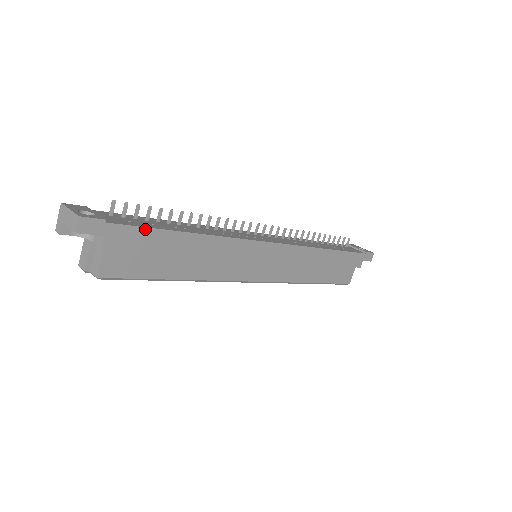
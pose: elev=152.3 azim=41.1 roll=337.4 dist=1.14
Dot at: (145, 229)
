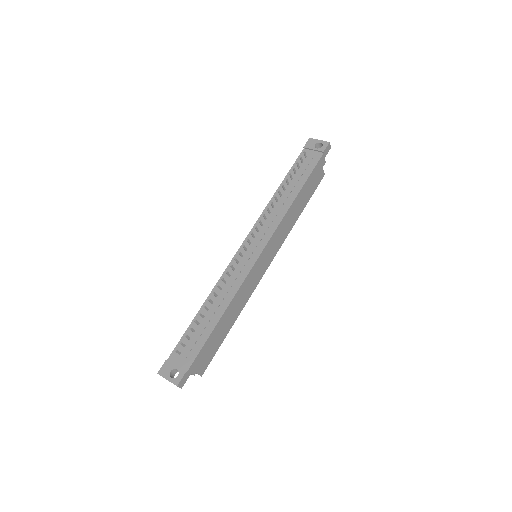
Dot at: (202, 349)
